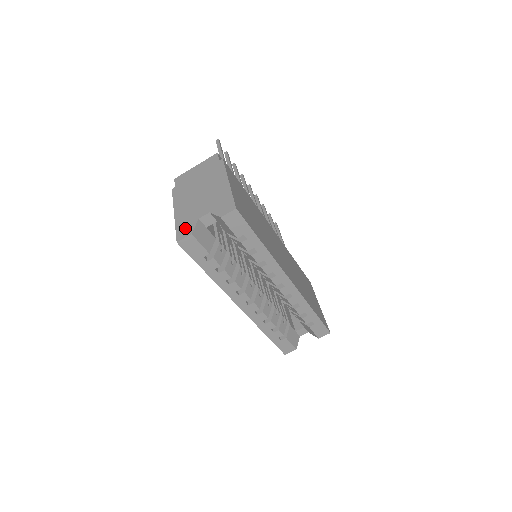
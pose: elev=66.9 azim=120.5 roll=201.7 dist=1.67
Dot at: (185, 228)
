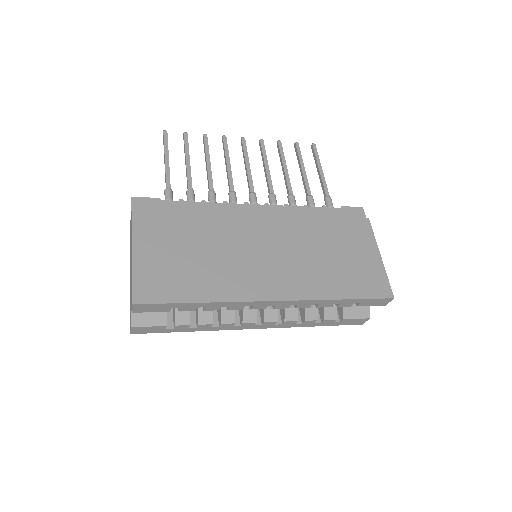
Dot at: (130, 316)
